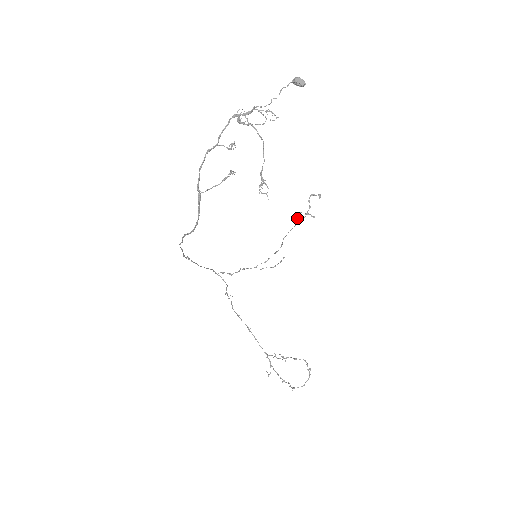
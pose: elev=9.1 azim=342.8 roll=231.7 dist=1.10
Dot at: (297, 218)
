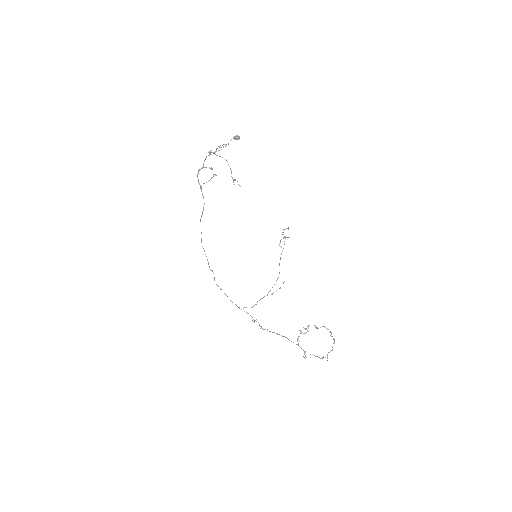
Dot at: (280, 246)
